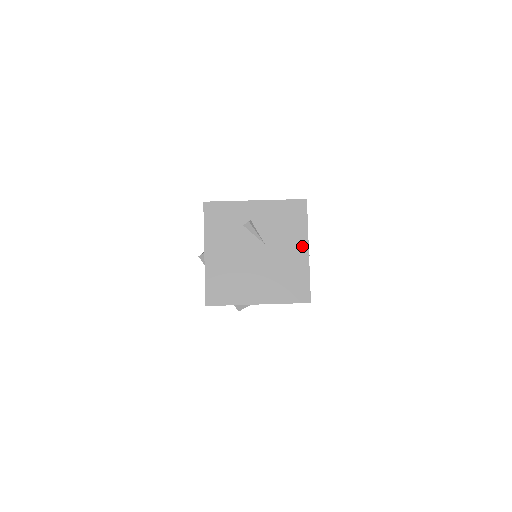
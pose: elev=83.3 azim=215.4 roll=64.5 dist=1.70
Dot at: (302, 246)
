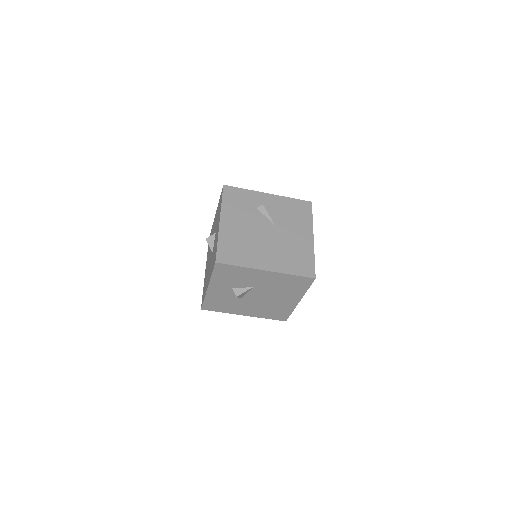
Dot at: (308, 233)
